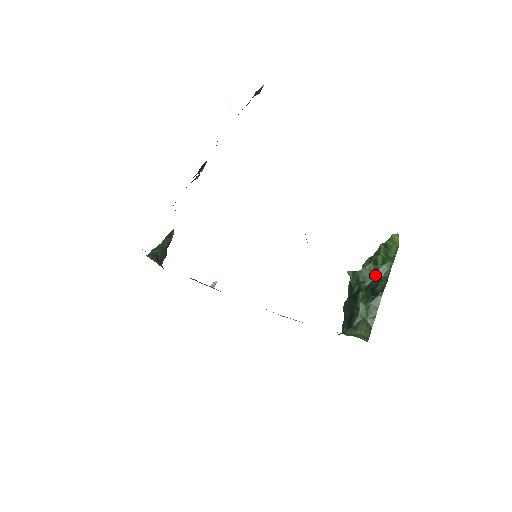
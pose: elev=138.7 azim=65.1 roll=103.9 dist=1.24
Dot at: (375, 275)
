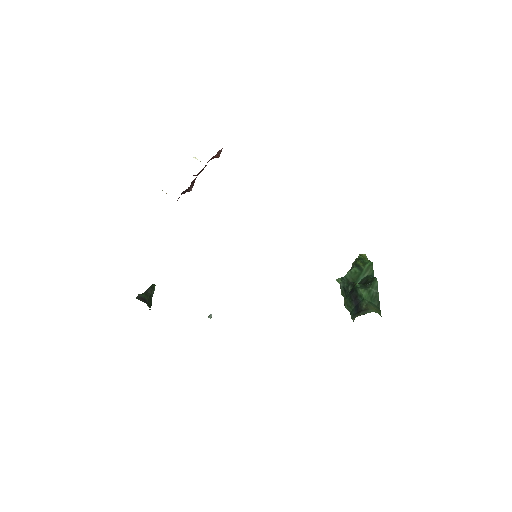
Dot at: (362, 275)
